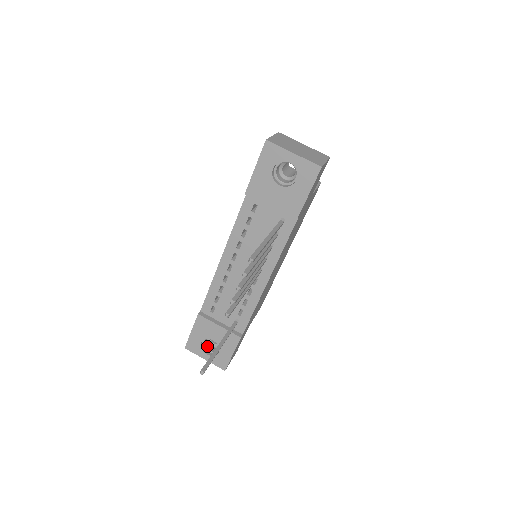
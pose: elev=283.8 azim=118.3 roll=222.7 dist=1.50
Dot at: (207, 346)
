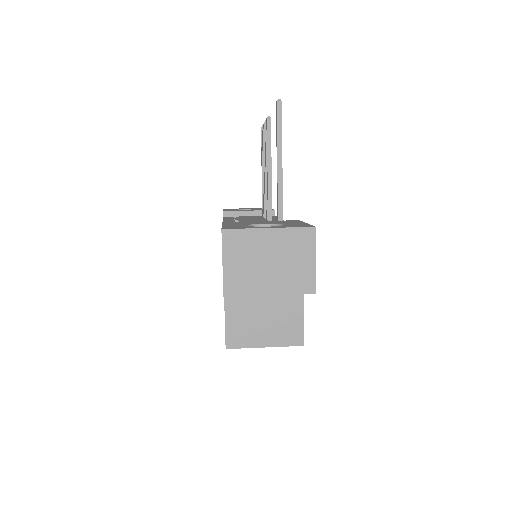
Dot at: occluded
